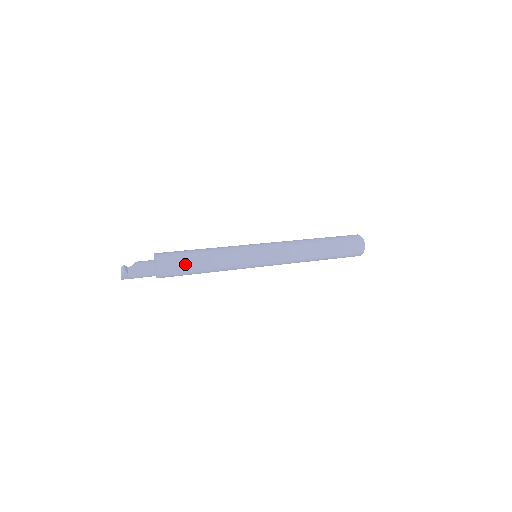
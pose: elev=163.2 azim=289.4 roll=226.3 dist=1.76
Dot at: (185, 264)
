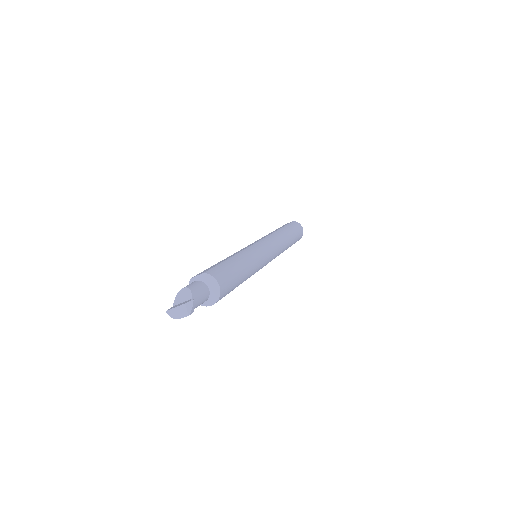
Dot at: (235, 283)
